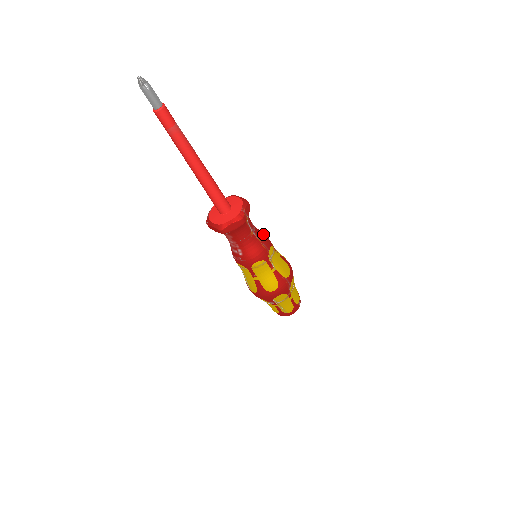
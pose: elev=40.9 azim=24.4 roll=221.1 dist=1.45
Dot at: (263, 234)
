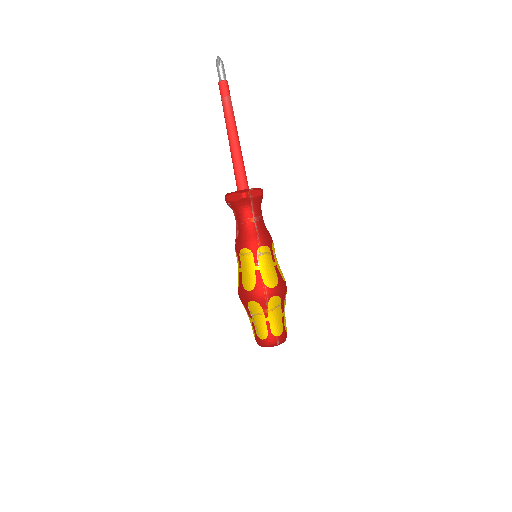
Dot at: (267, 233)
